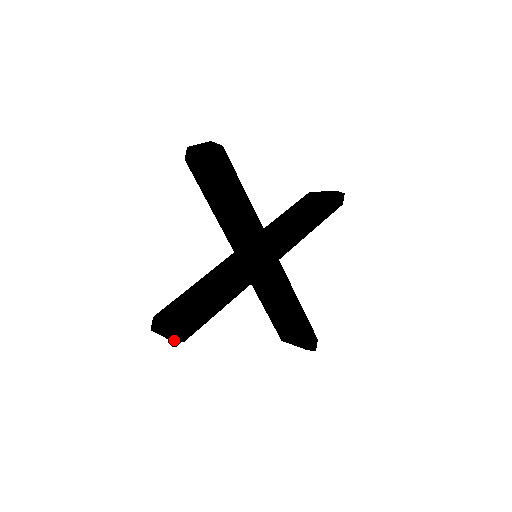
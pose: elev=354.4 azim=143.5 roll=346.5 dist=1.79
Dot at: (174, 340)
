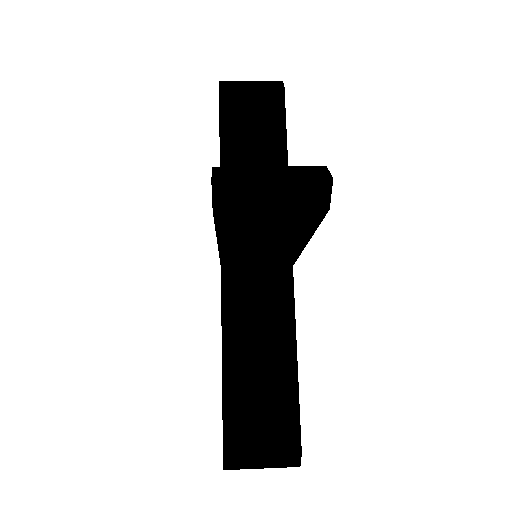
Dot at: (299, 462)
